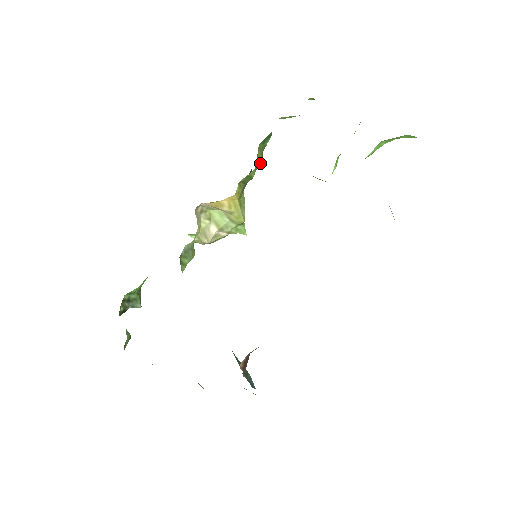
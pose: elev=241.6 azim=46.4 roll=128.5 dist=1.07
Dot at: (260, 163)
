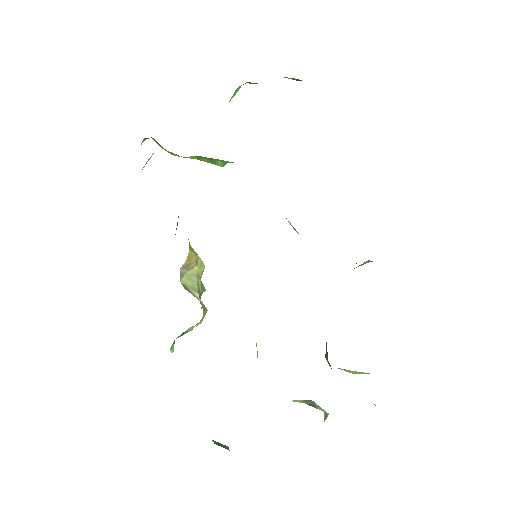
Dot at: occluded
